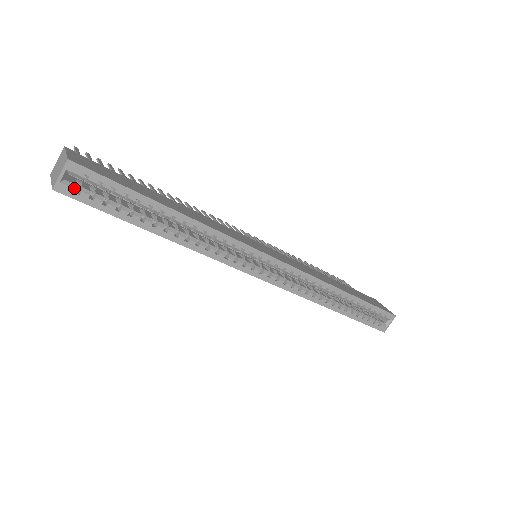
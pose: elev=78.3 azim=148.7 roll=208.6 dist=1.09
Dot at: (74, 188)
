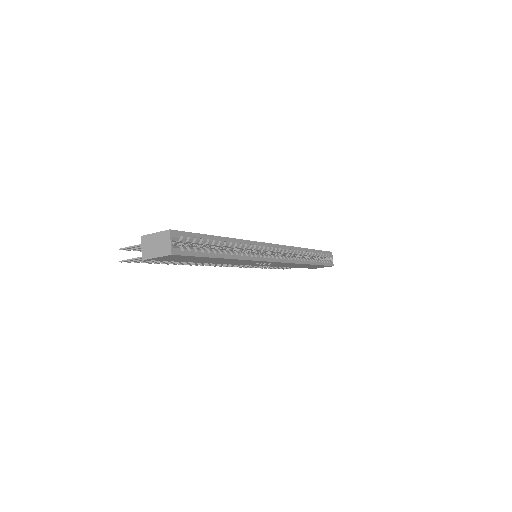
Dot at: (179, 248)
